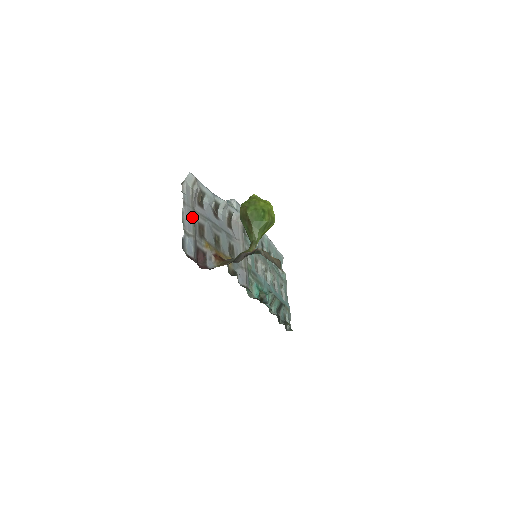
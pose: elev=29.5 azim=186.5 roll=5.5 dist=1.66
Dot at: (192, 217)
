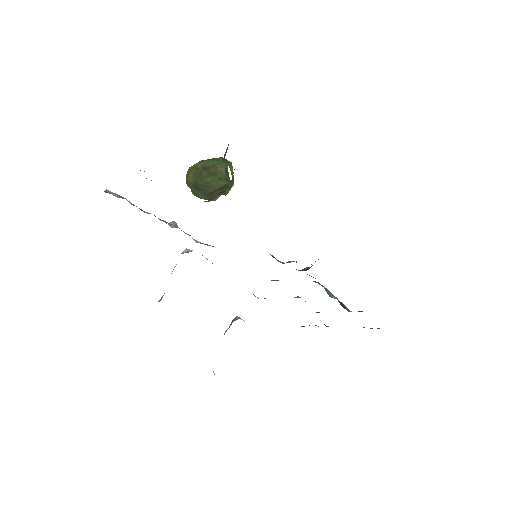
Dot at: occluded
